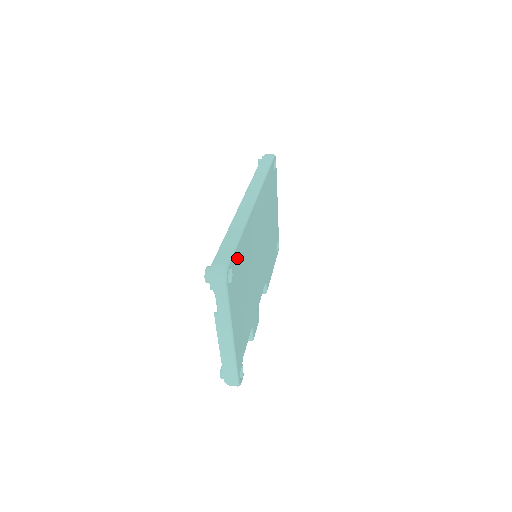
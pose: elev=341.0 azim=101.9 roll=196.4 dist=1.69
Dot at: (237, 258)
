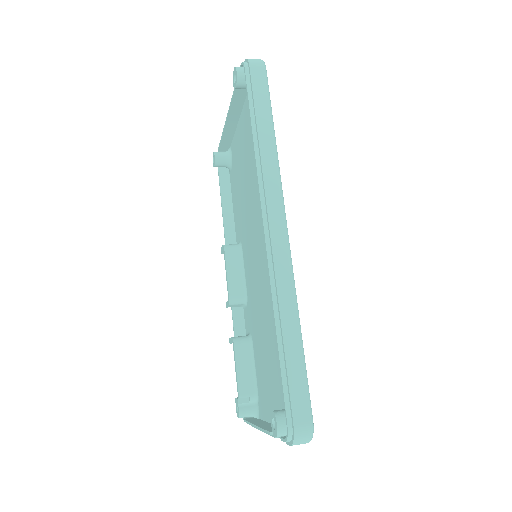
Dot at: occluded
